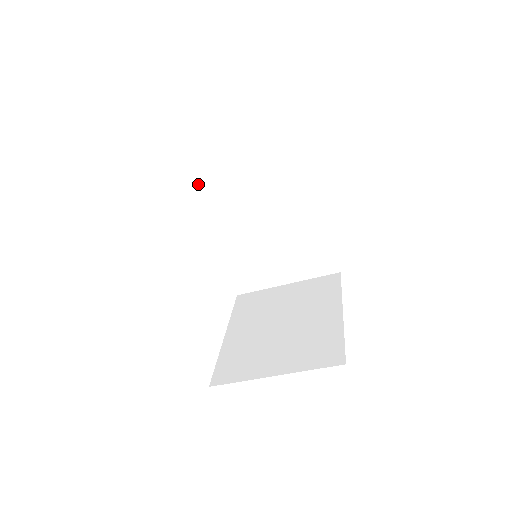
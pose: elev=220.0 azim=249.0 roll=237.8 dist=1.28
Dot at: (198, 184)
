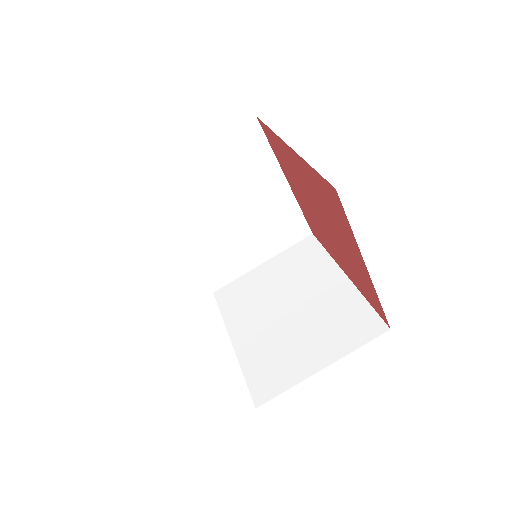
Dot at: (223, 298)
